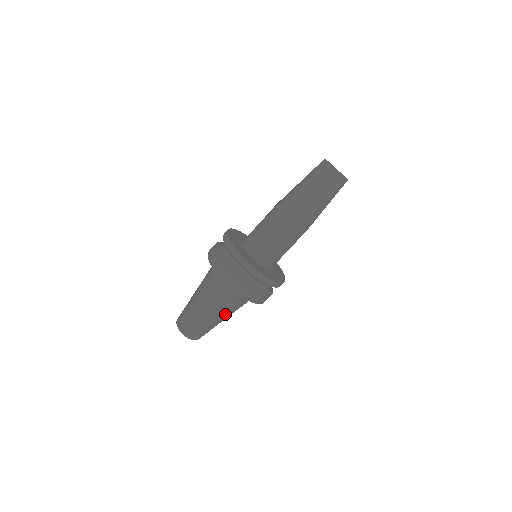
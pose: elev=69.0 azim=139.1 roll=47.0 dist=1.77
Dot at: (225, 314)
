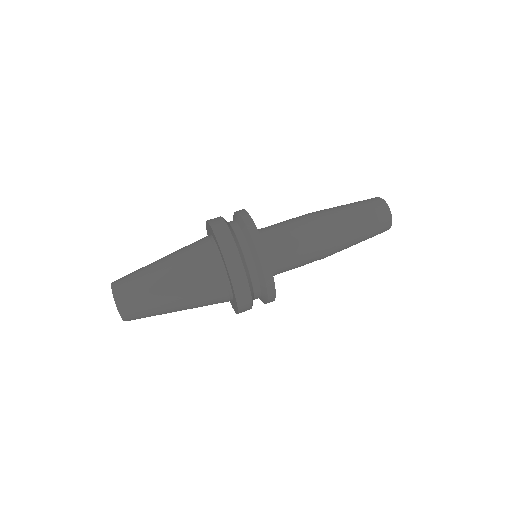
Dot at: (188, 306)
